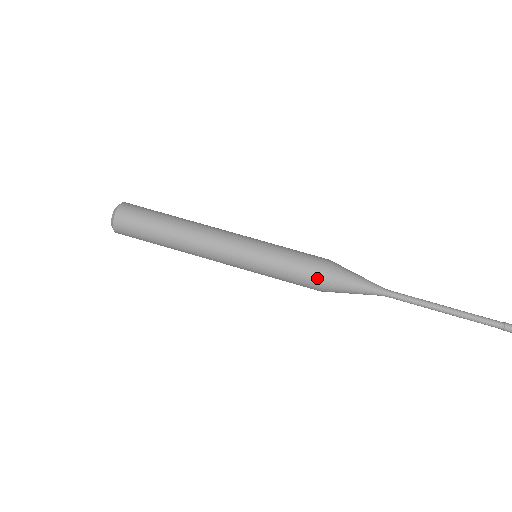
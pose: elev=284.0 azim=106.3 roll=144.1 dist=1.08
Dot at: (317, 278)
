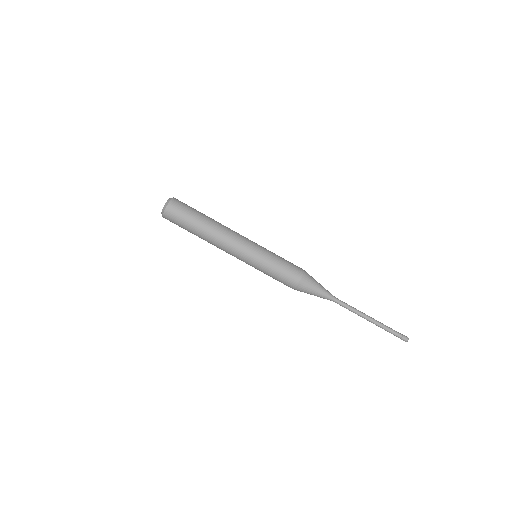
Dot at: occluded
